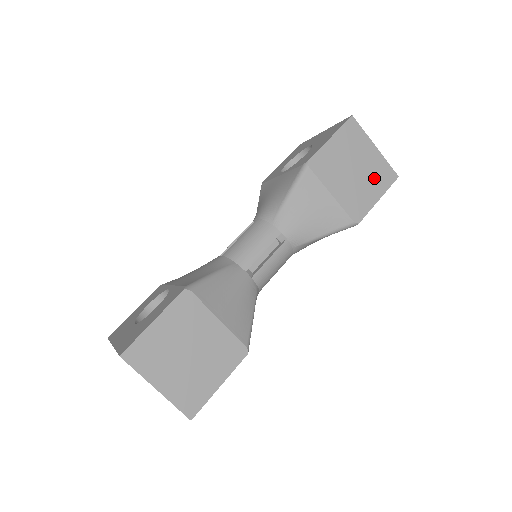
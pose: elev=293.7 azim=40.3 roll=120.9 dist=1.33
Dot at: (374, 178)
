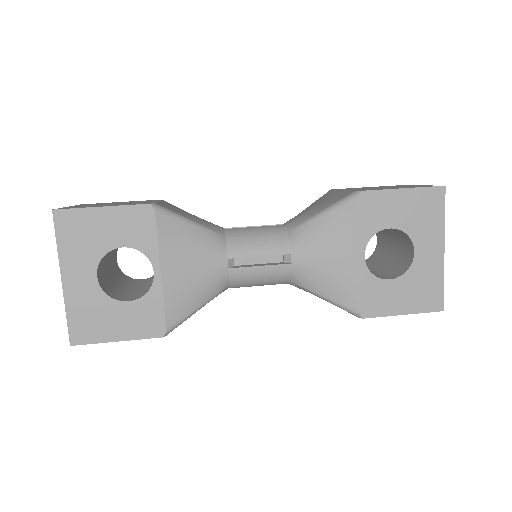
Dot at: occluded
